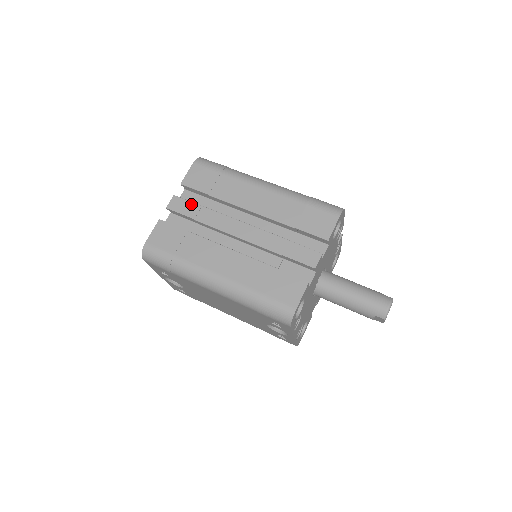
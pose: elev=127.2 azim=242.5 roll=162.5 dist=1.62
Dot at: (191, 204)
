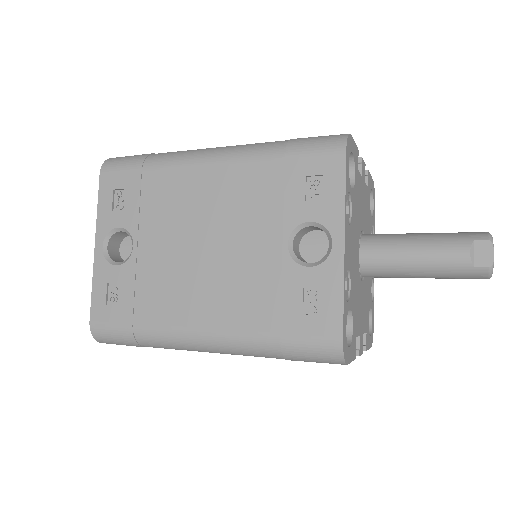
Dot at: occluded
